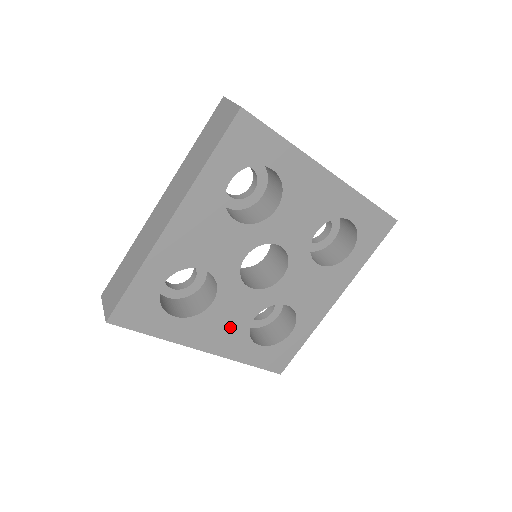
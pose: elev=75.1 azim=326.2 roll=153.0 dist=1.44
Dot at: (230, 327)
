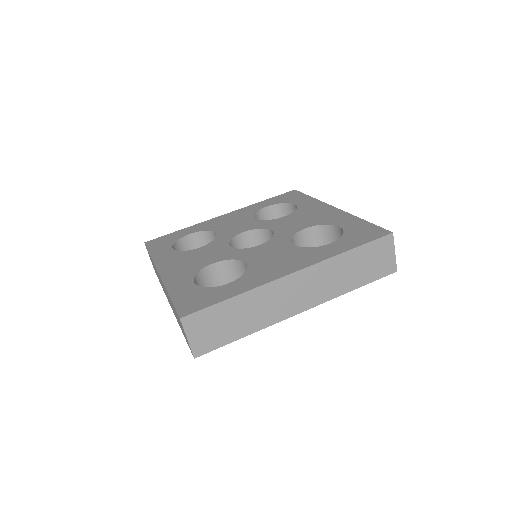
Dot at: (192, 264)
